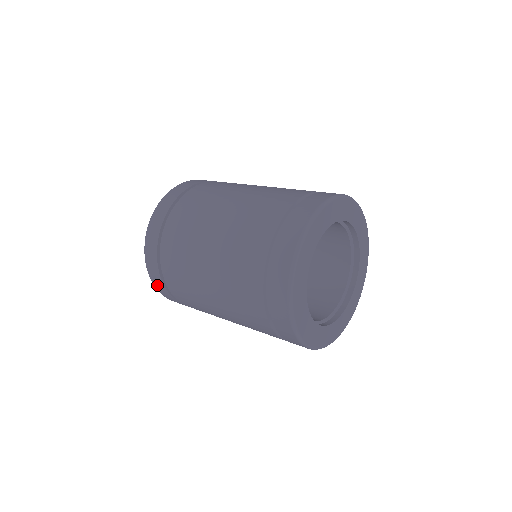
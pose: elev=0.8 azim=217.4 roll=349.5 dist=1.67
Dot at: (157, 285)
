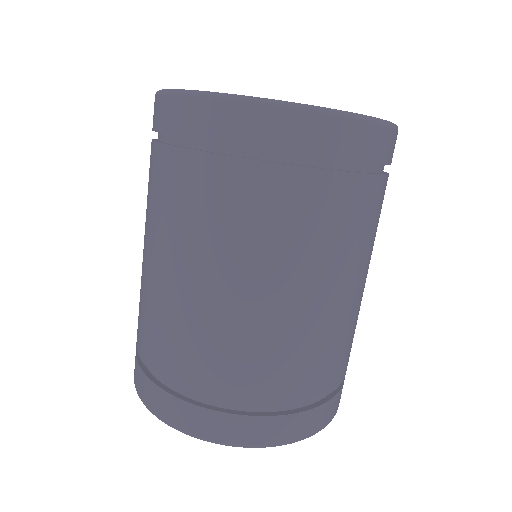
Dot at: (152, 402)
